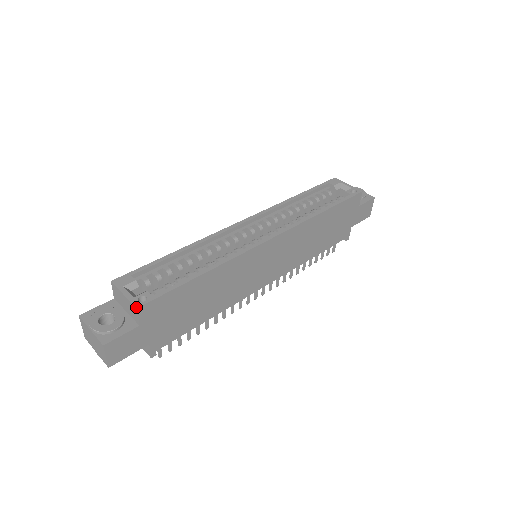
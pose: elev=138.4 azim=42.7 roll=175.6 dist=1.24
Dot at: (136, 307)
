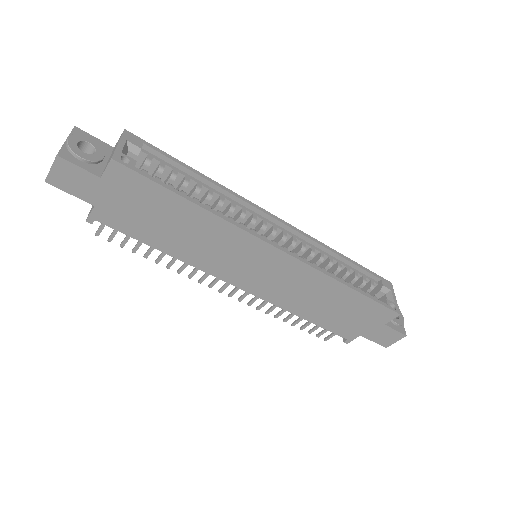
Dot at: (112, 157)
